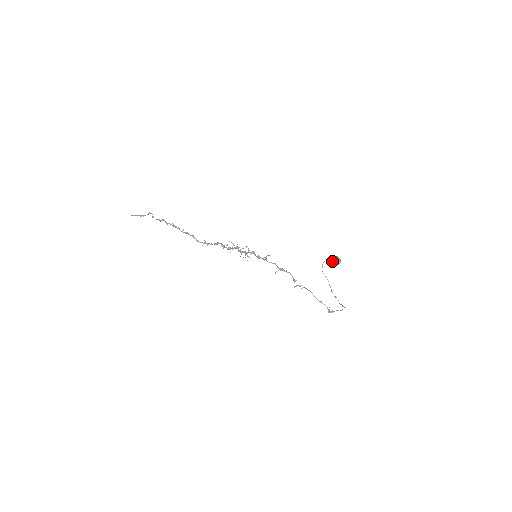
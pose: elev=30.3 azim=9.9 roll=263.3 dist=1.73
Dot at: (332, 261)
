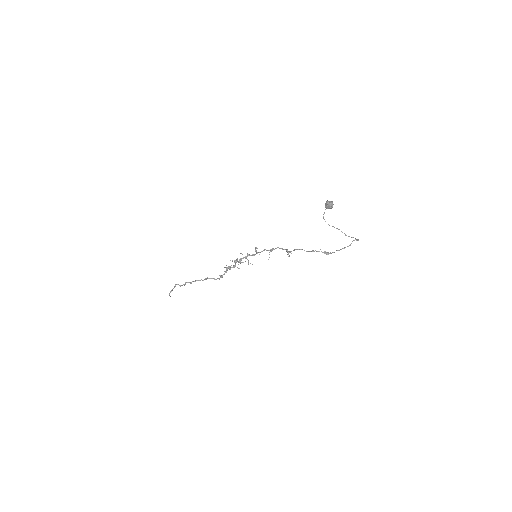
Dot at: occluded
